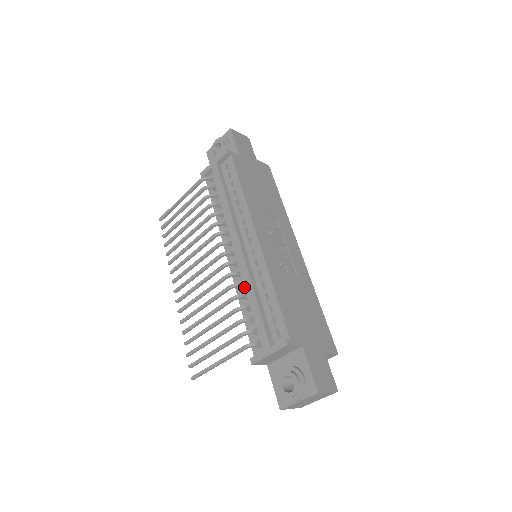
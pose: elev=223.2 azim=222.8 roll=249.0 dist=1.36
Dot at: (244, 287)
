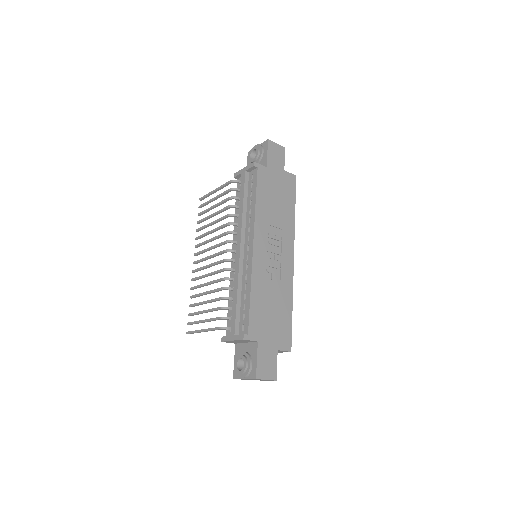
Dot at: occluded
